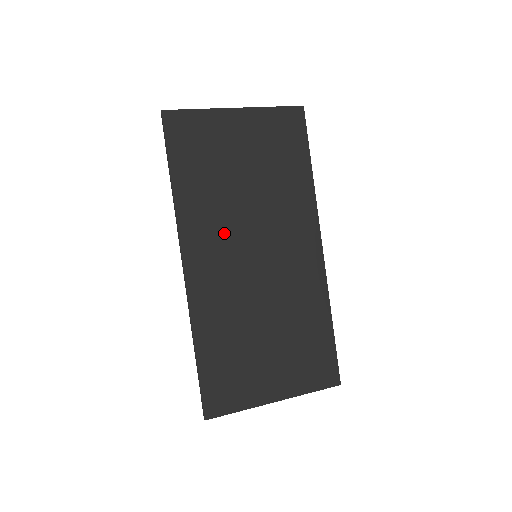
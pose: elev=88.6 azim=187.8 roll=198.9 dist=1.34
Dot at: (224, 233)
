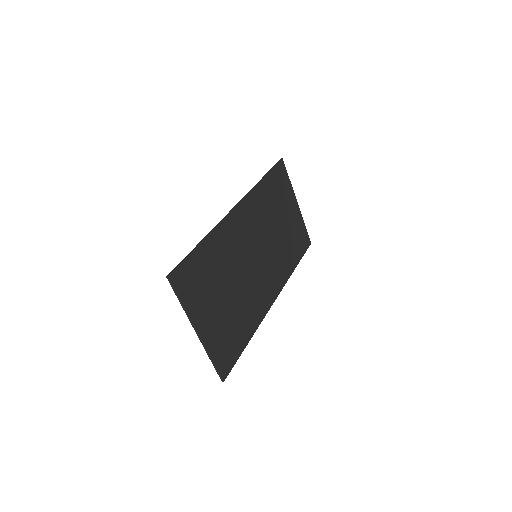
Dot at: (258, 226)
